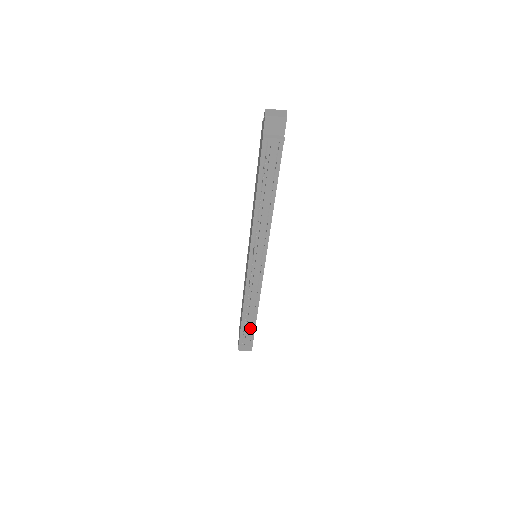
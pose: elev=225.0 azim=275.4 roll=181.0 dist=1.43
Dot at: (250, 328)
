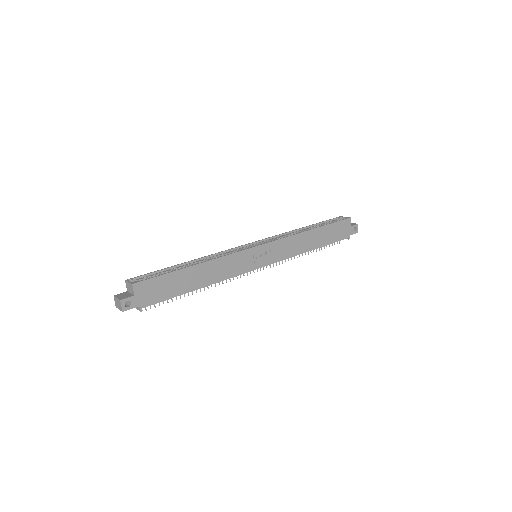
Dot at: occluded
